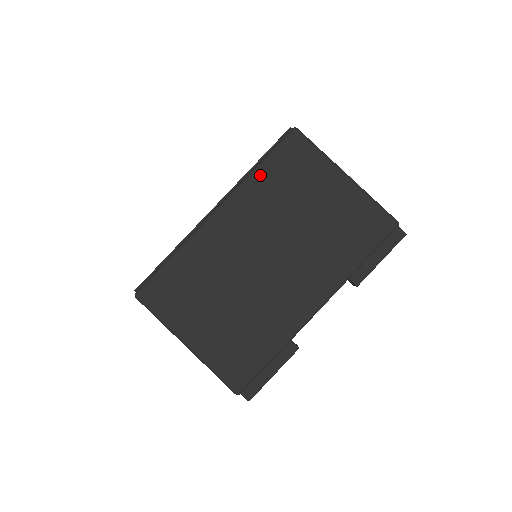
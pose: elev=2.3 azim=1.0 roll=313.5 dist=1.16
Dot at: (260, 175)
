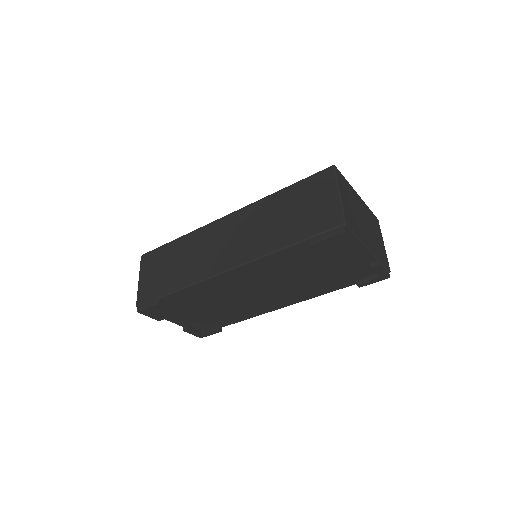
Dot at: (369, 210)
